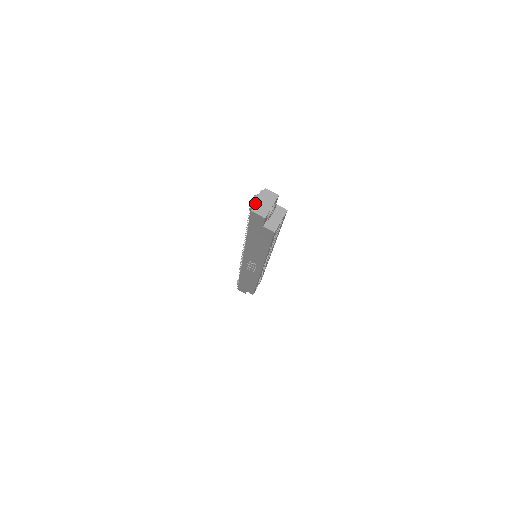
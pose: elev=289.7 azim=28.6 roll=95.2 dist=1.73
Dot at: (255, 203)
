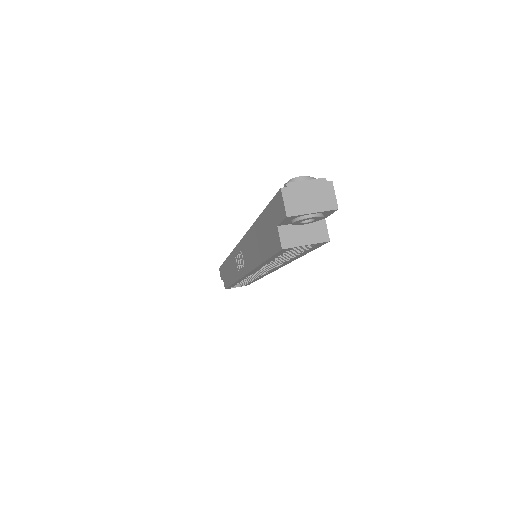
Dot at: (297, 184)
